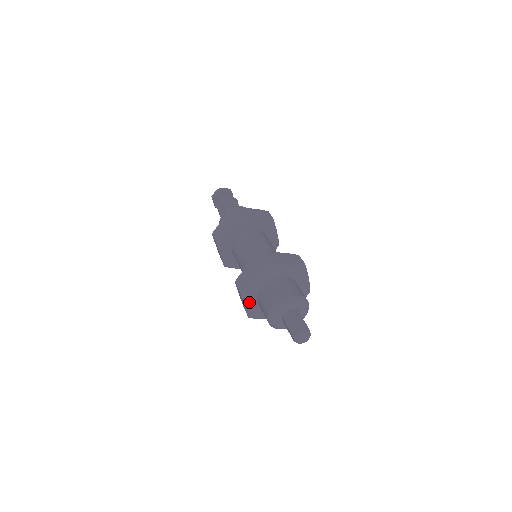
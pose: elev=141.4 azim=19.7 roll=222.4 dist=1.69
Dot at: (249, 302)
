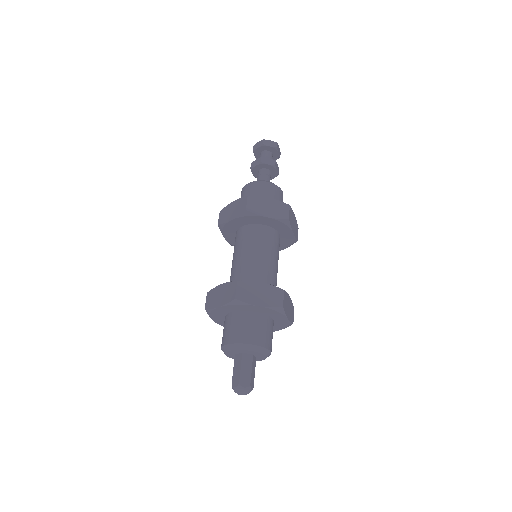
Dot at: (227, 308)
